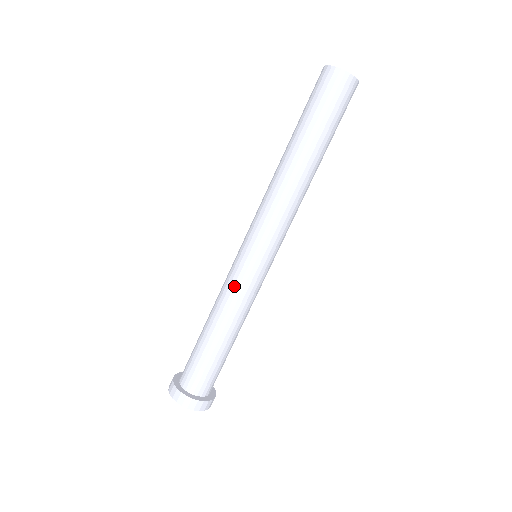
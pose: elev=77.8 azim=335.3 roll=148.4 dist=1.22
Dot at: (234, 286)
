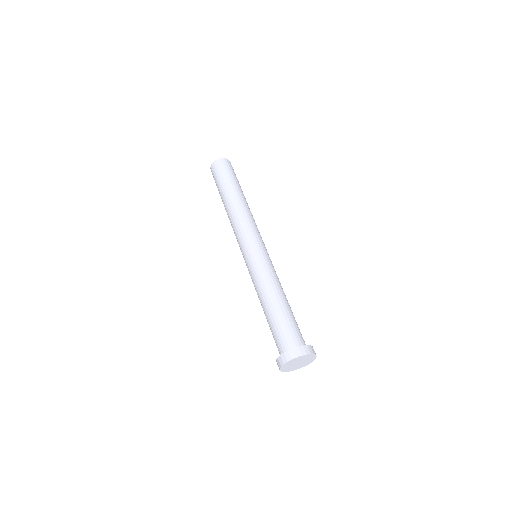
Dot at: (268, 267)
